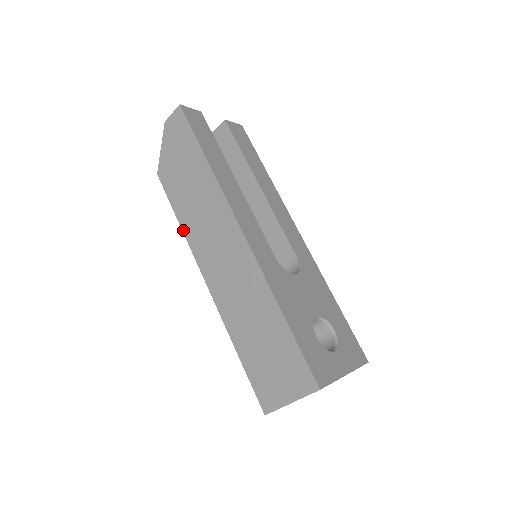
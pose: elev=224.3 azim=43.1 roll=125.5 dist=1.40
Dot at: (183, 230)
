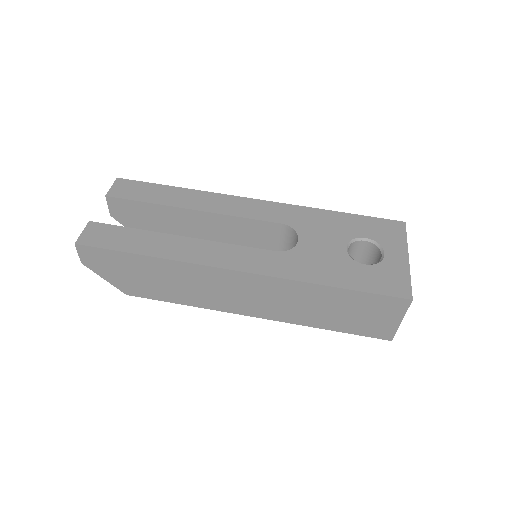
Dot at: (195, 306)
